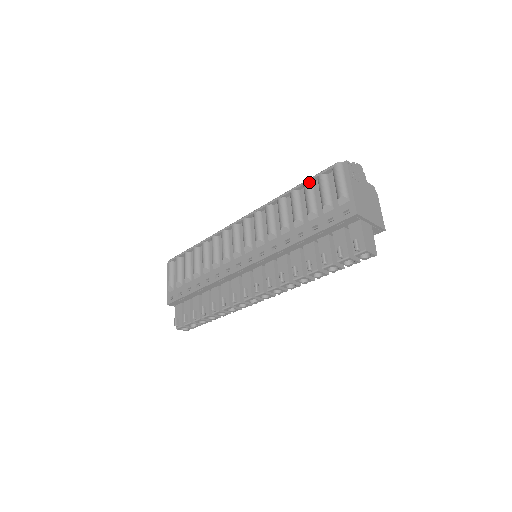
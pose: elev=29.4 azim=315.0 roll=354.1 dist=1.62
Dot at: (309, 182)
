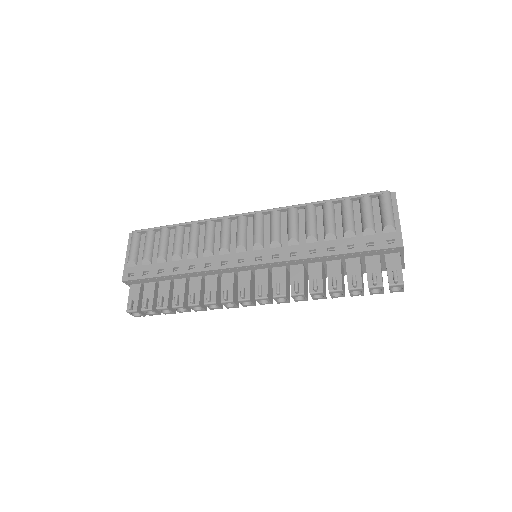
Dot at: (350, 199)
